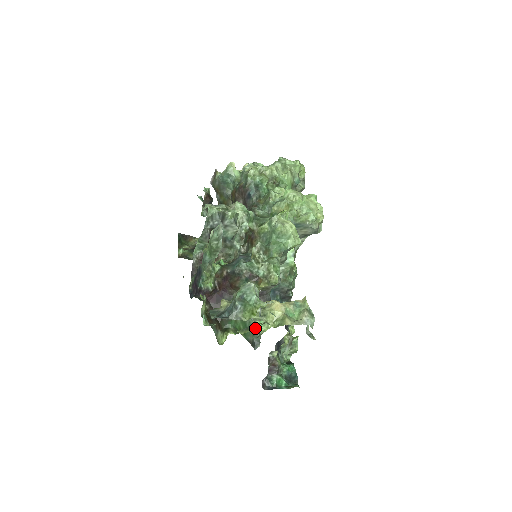
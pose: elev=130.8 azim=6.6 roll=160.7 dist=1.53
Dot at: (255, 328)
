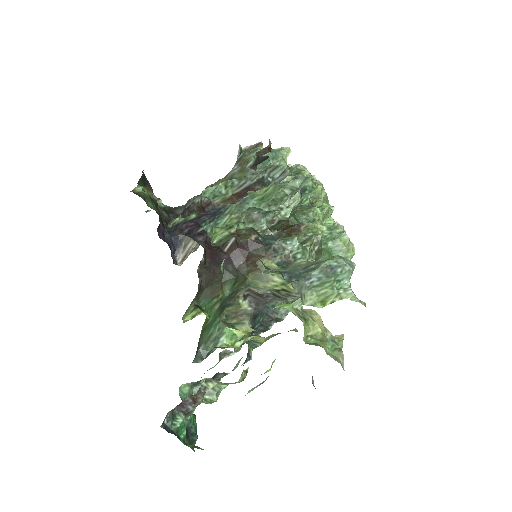
Dot at: (247, 331)
